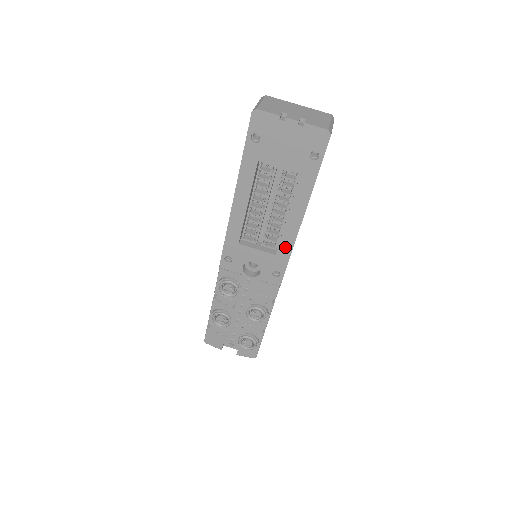
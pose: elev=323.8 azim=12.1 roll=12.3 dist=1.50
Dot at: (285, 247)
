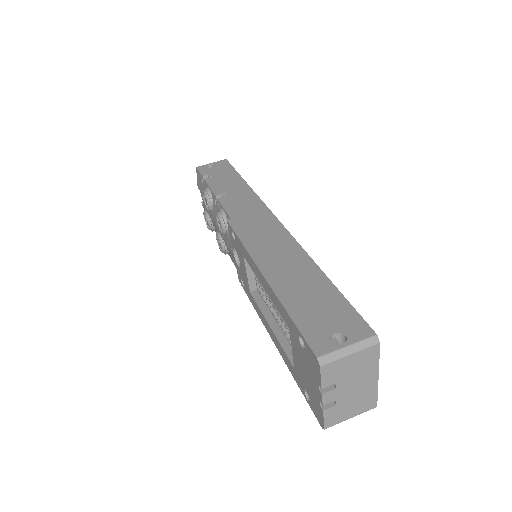
Dot at: (256, 307)
